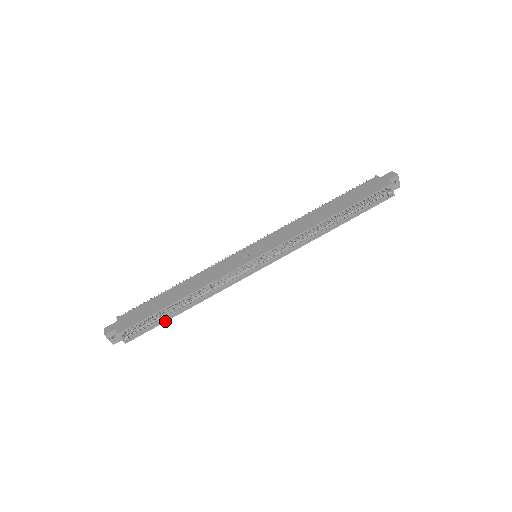
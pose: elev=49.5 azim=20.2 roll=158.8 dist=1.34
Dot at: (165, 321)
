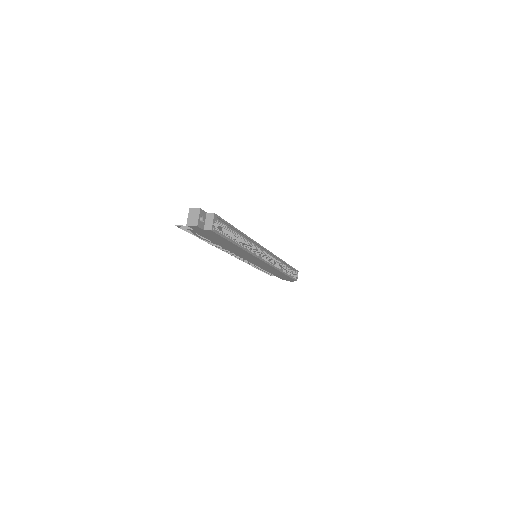
Dot at: (231, 241)
